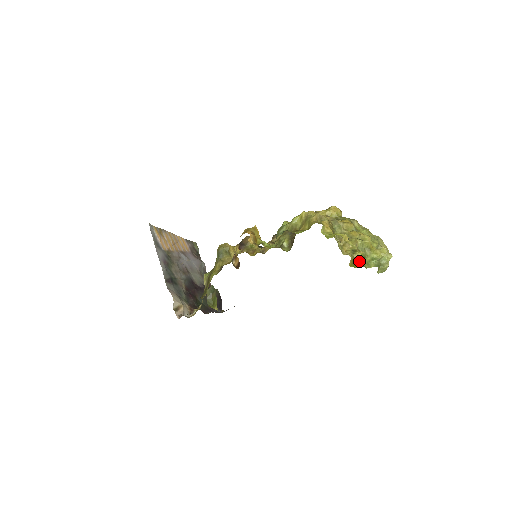
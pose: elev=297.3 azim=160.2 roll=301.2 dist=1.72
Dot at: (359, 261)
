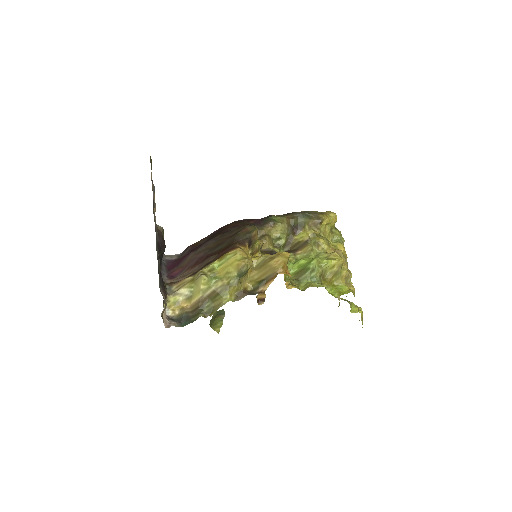
Dot at: occluded
